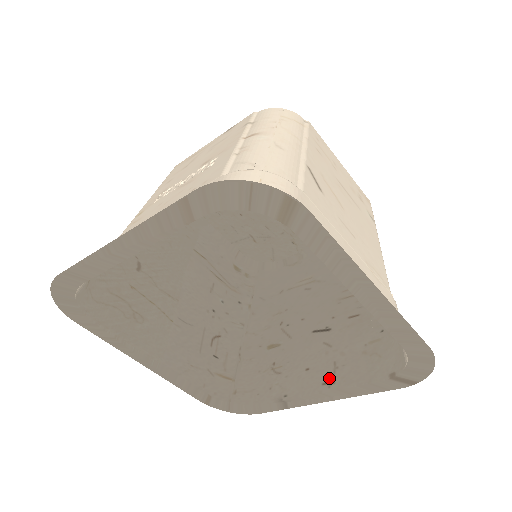
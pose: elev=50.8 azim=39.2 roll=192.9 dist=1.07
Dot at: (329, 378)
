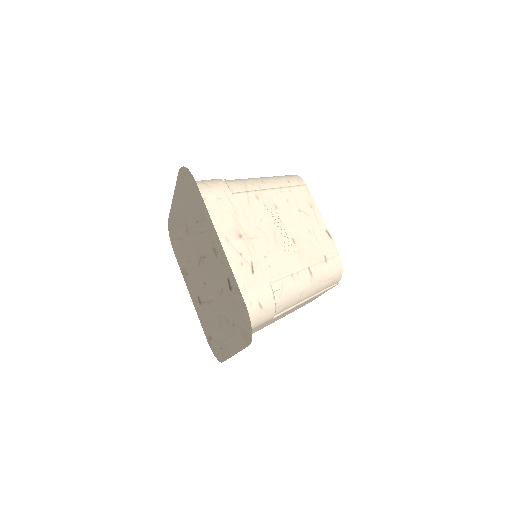
Dot at: (203, 300)
